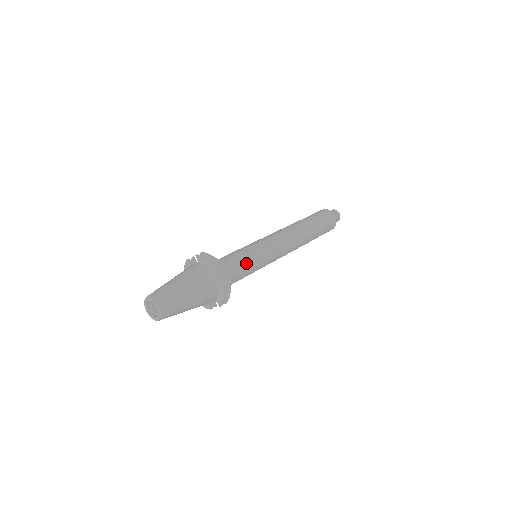
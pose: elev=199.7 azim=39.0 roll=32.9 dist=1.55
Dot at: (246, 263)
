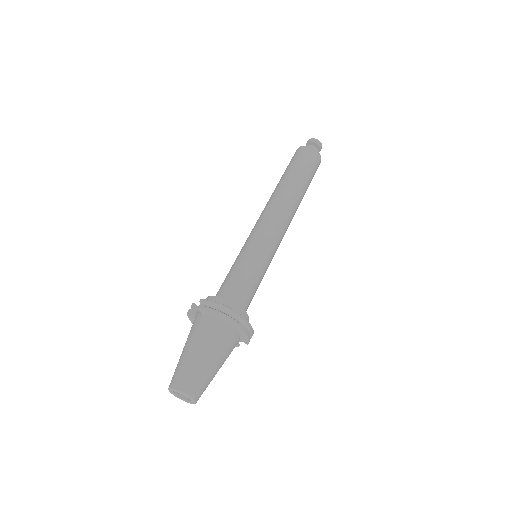
Dot at: (252, 279)
